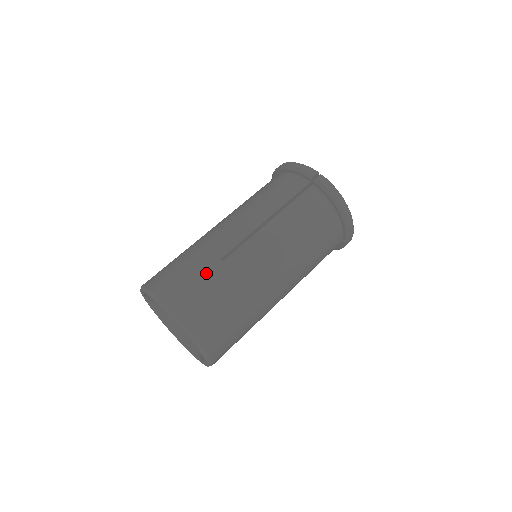
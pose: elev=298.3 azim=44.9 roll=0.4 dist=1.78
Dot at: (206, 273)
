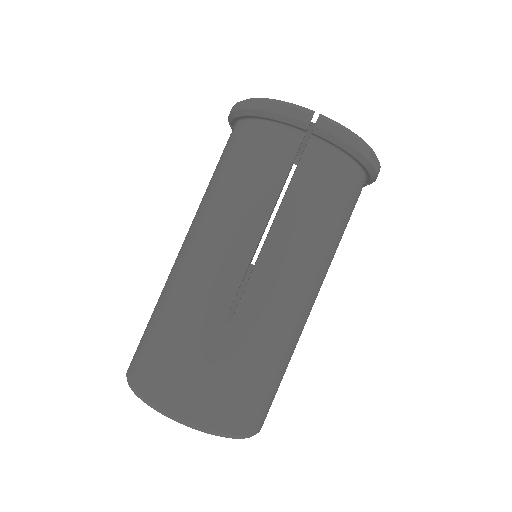
Dot at: (215, 350)
